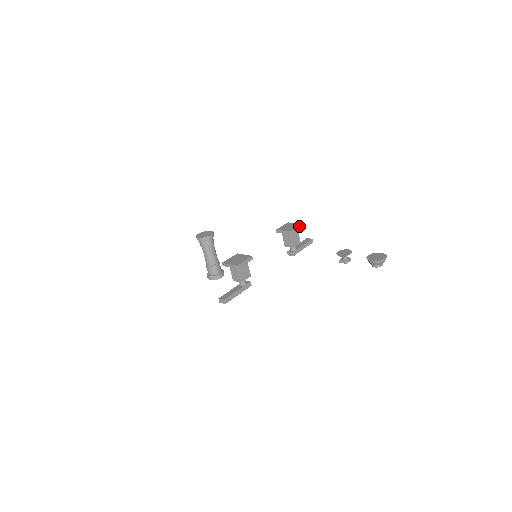
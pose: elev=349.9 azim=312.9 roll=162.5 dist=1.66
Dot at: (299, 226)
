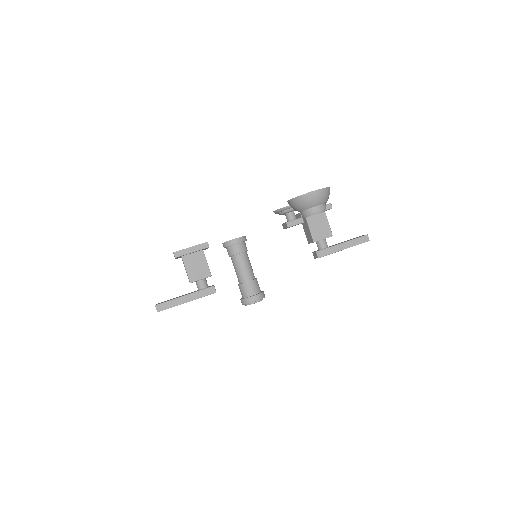
Dot at: occluded
